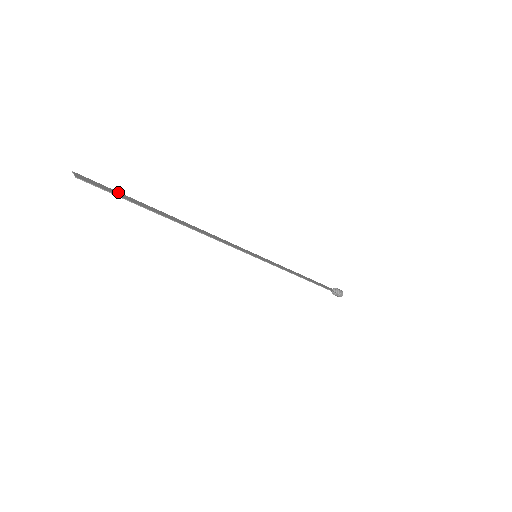
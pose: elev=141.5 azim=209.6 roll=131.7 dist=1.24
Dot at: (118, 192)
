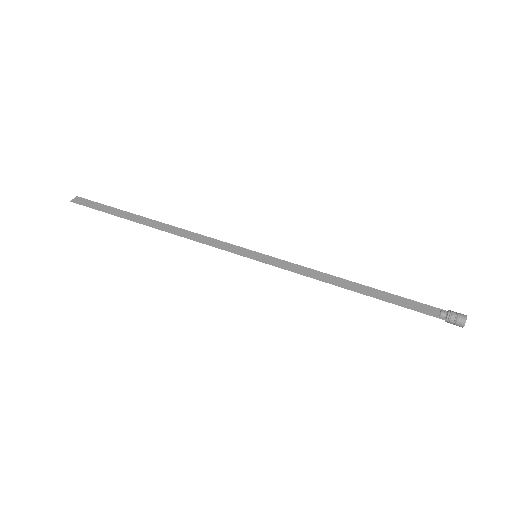
Dot at: (106, 206)
